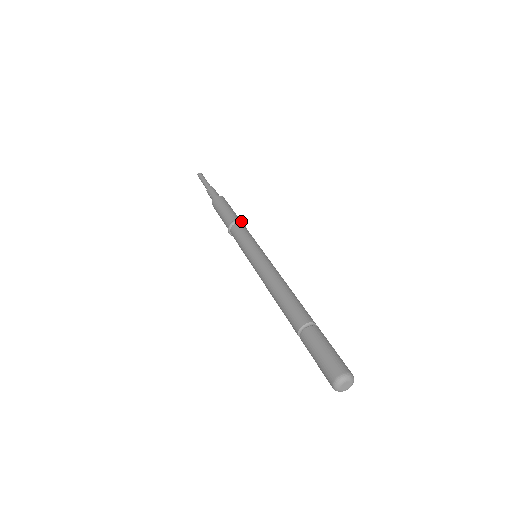
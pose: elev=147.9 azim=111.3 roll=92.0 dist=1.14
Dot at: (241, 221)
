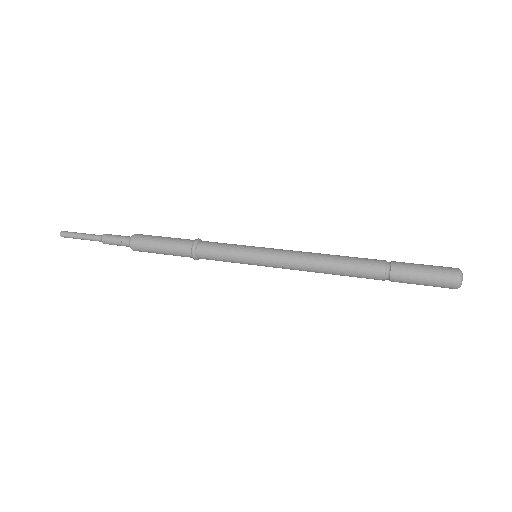
Dot at: (201, 240)
